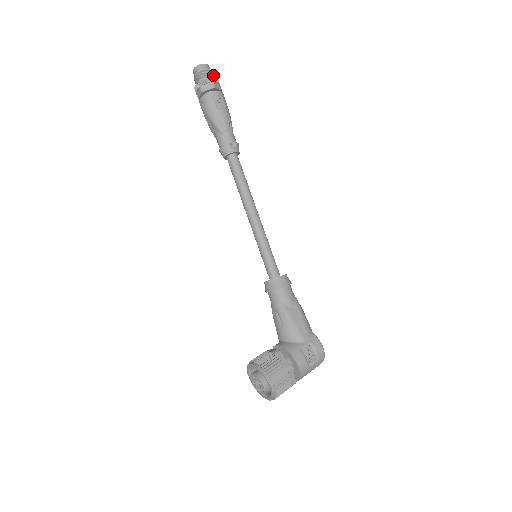
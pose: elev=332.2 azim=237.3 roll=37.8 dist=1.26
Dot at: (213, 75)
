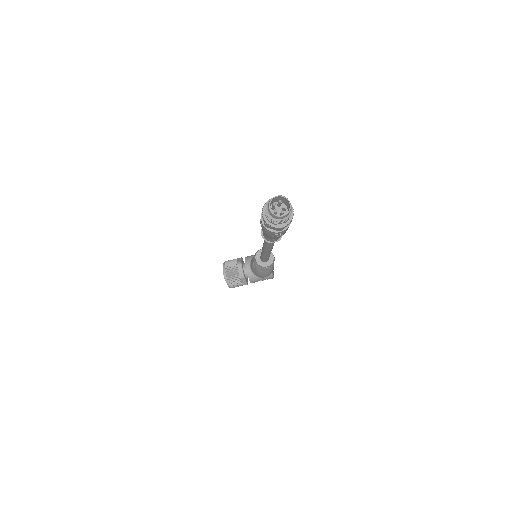
Dot at: (289, 217)
